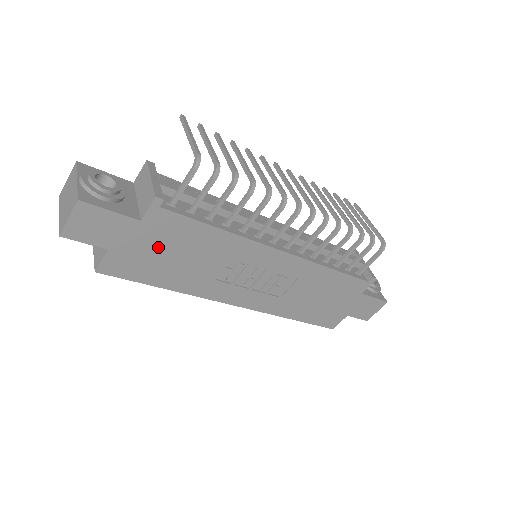
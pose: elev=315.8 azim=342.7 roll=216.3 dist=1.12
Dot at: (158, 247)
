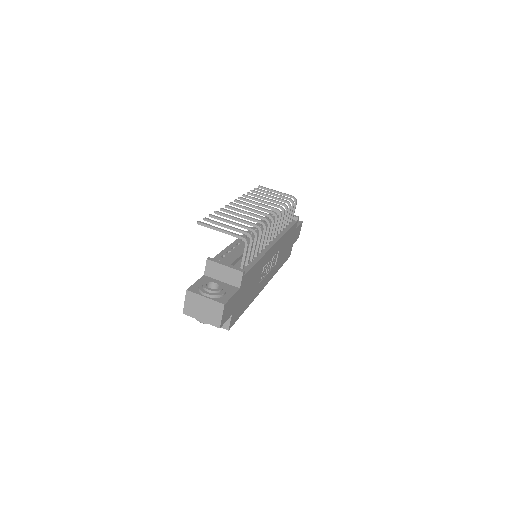
Dot at: (244, 293)
